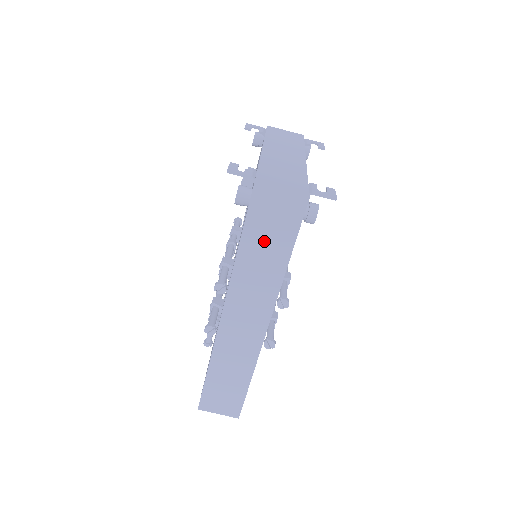
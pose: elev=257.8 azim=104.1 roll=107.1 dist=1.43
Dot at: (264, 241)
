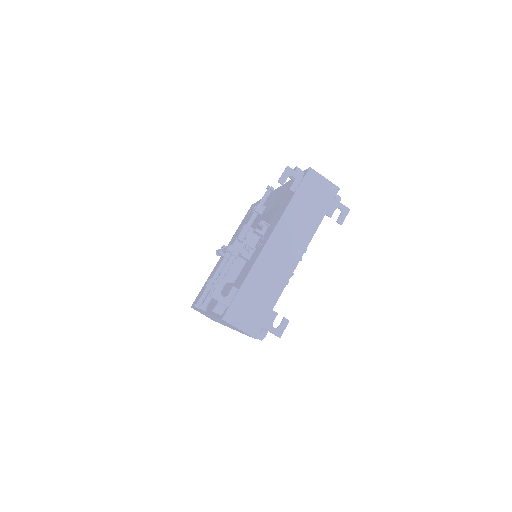
Dot at: occluded
